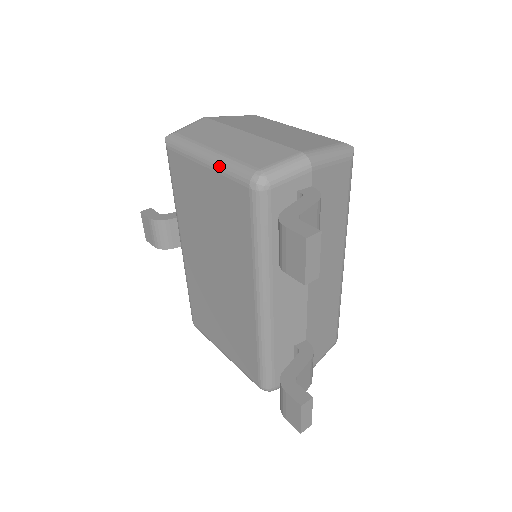
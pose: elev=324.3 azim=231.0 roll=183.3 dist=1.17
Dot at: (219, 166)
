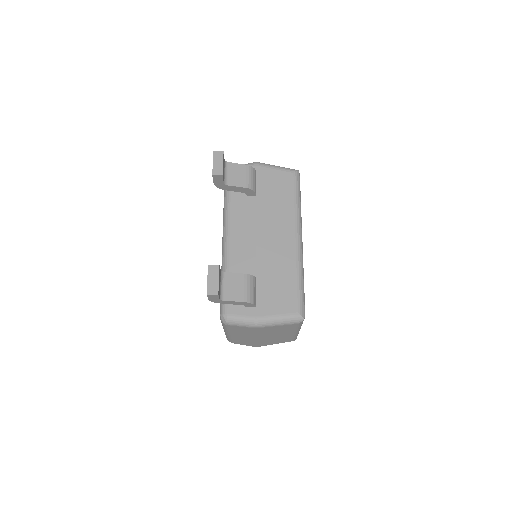
Dot at: occluded
